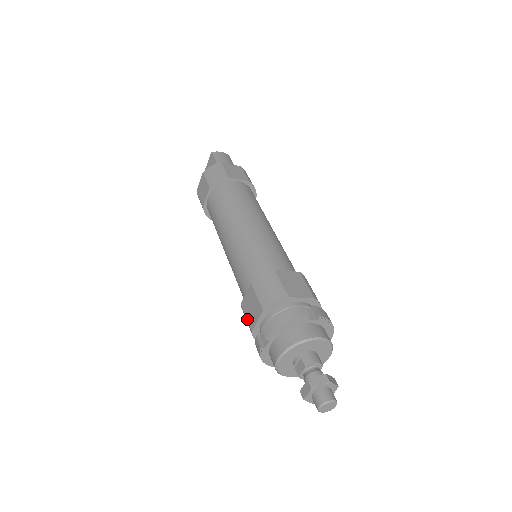
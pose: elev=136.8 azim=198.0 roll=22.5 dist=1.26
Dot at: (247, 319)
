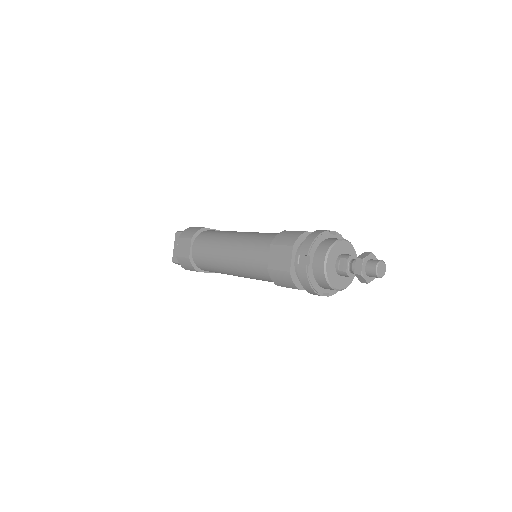
Dot at: (280, 270)
